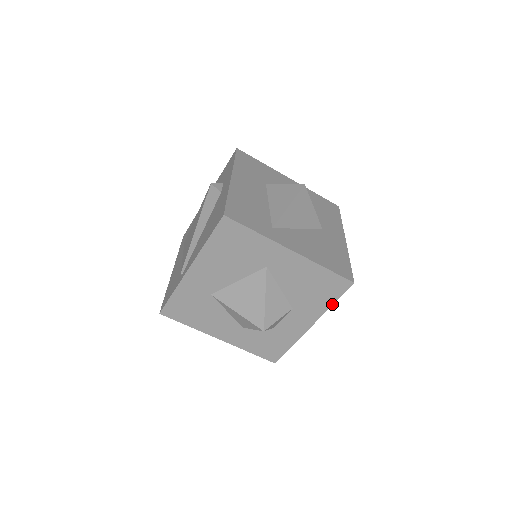
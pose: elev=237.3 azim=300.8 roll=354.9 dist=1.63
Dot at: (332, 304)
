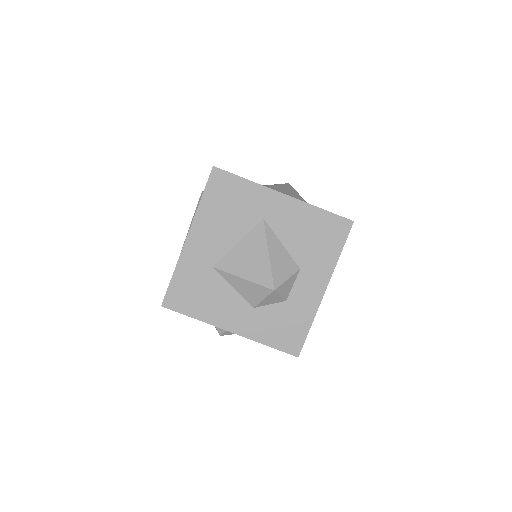
Dot at: (339, 254)
